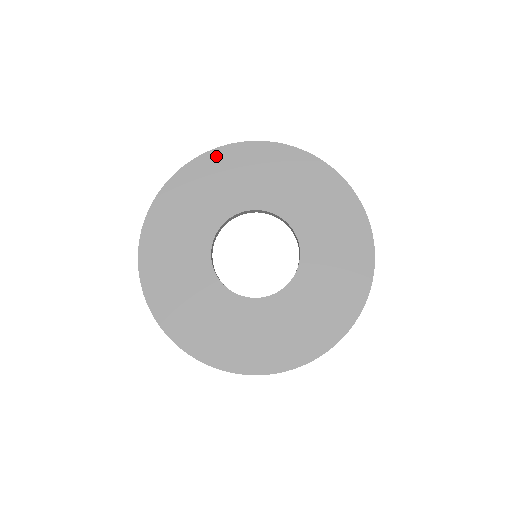
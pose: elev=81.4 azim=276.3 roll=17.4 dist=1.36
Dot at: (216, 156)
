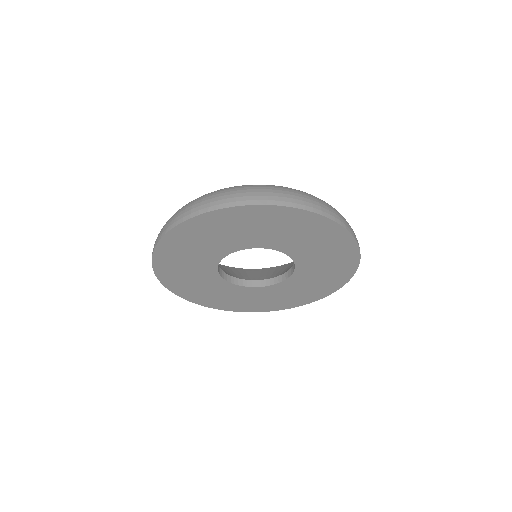
Dot at: (285, 212)
